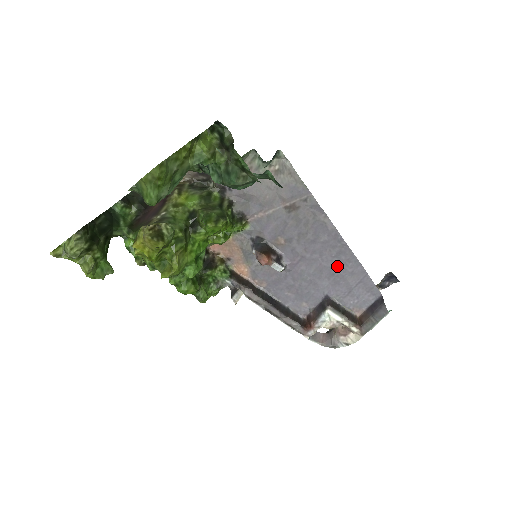
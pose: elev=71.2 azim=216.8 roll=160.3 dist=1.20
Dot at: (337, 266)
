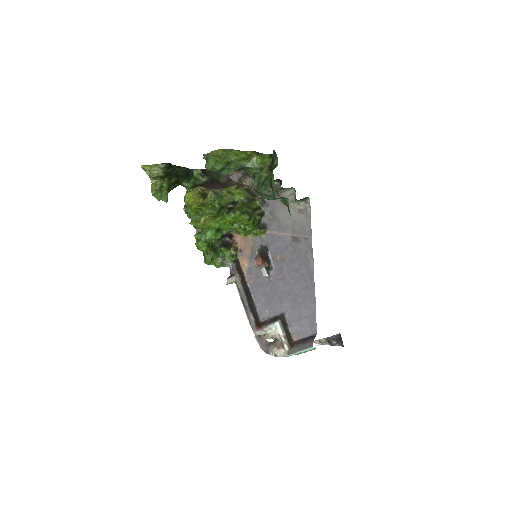
Dot at: (301, 296)
